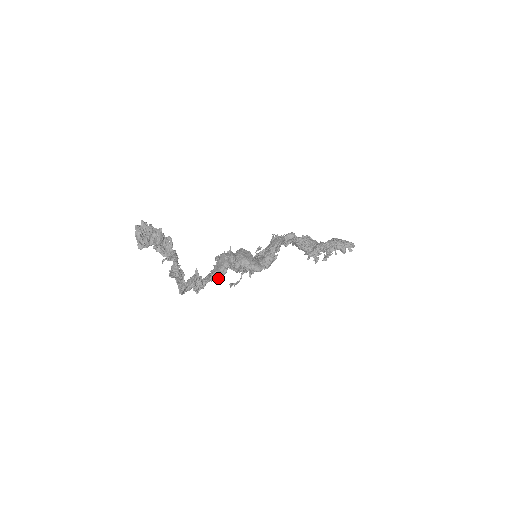
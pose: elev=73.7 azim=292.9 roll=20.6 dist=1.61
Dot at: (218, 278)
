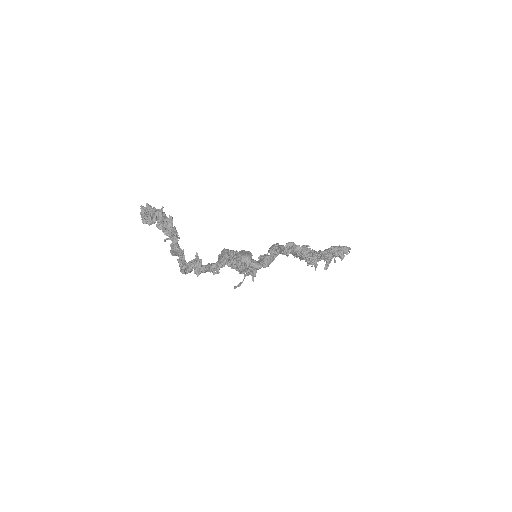
Dot at: (219, 268)
